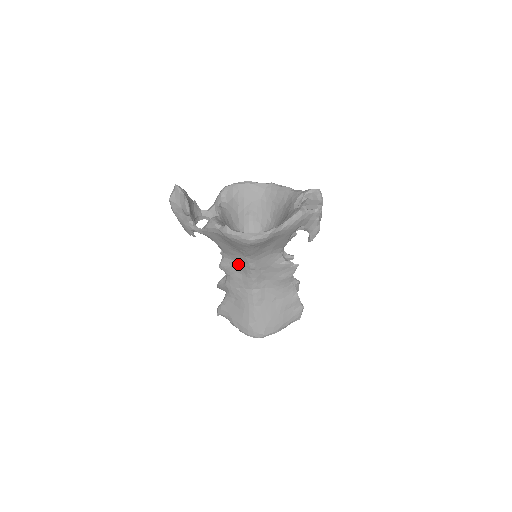
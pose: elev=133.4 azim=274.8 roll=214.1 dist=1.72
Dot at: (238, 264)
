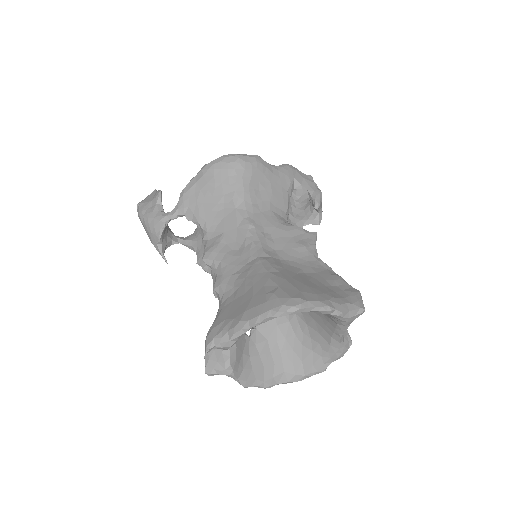
Dot at: (229, 235)
